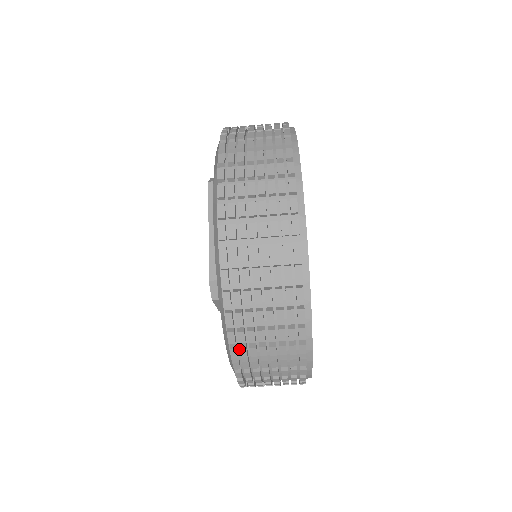
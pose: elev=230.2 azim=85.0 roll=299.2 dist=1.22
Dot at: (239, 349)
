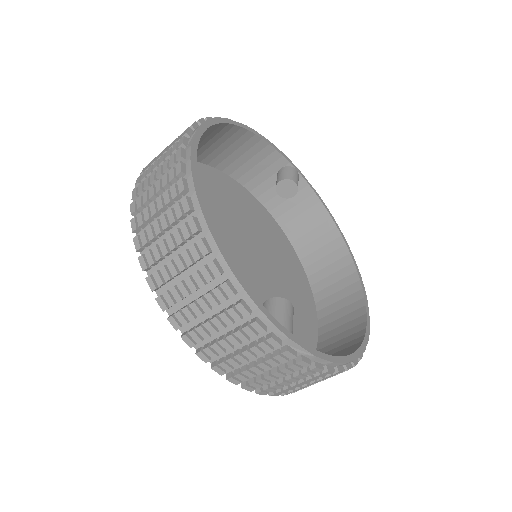
Dot at: (169, 300)
